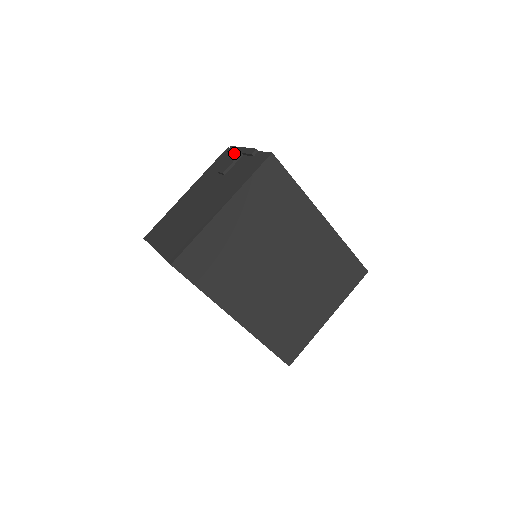
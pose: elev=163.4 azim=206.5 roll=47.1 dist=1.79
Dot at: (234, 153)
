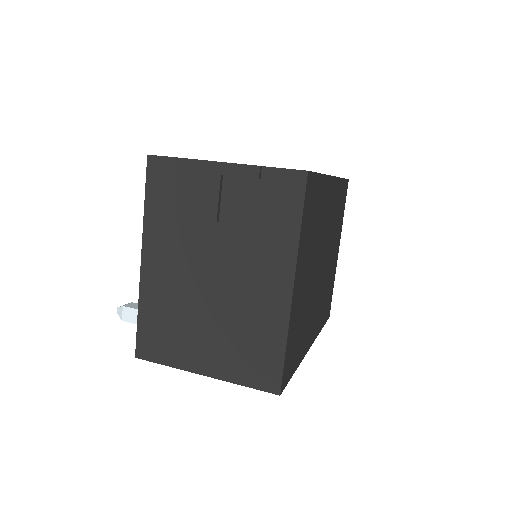
Dot at: (199, 176)
